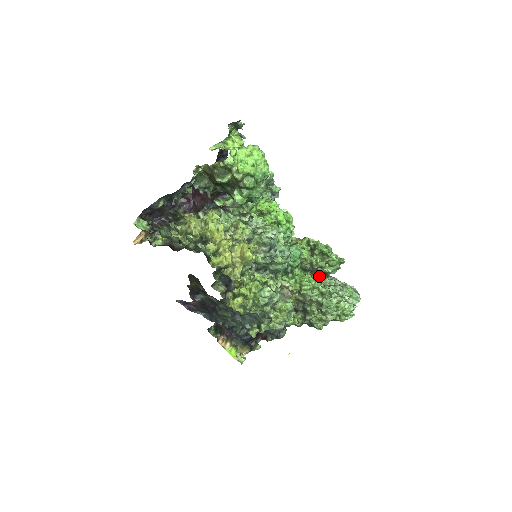
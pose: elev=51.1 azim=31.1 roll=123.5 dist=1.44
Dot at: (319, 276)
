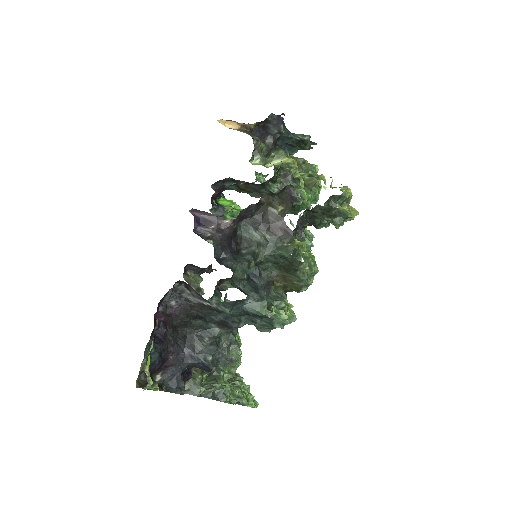
Dot at: occluded
